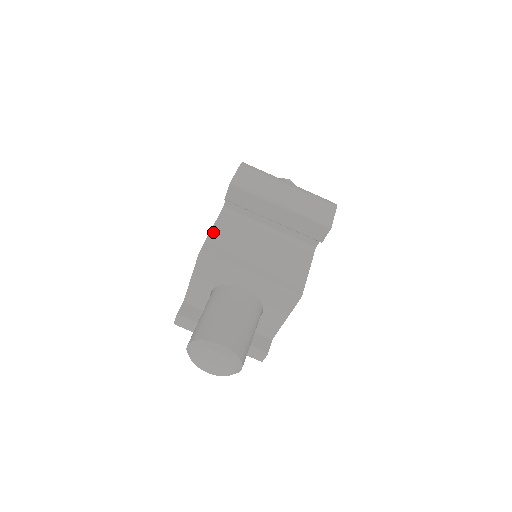
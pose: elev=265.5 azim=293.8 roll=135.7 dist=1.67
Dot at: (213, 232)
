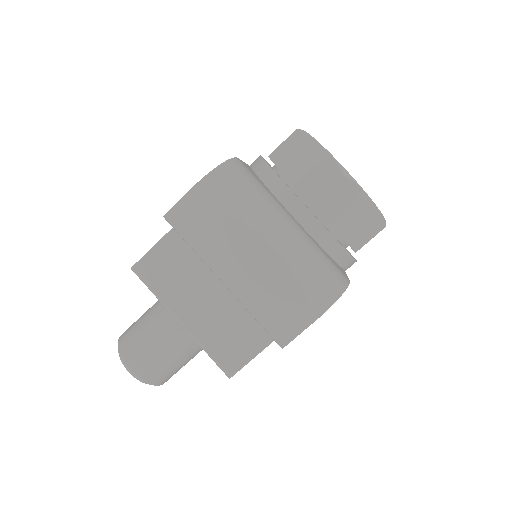
Dot at: (161, 244)
